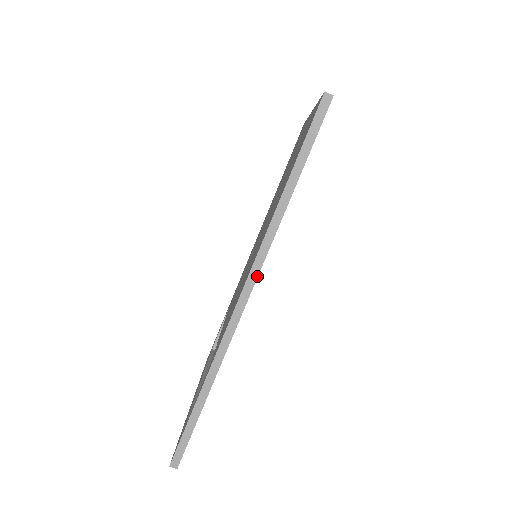
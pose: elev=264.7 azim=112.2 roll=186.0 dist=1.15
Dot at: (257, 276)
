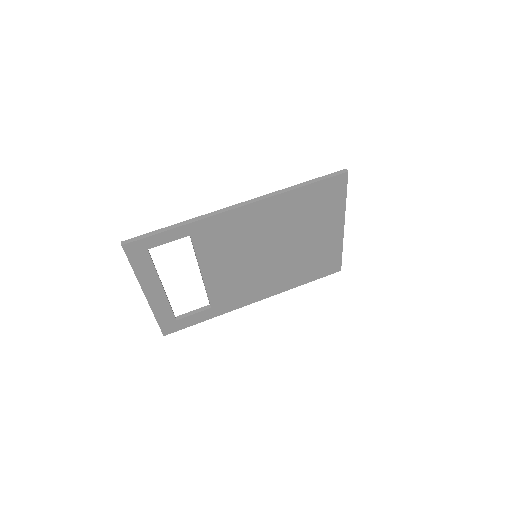
Dot at: (254, 202)
